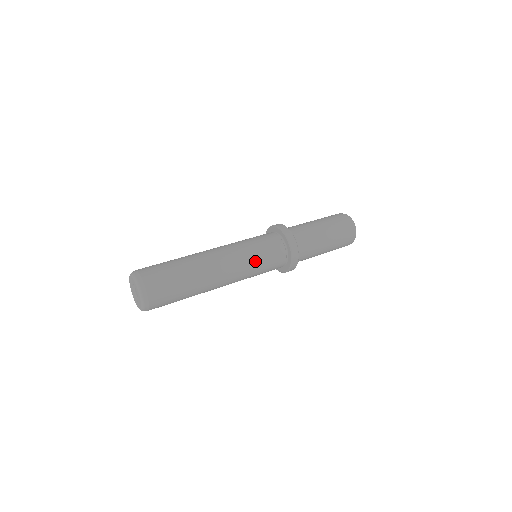
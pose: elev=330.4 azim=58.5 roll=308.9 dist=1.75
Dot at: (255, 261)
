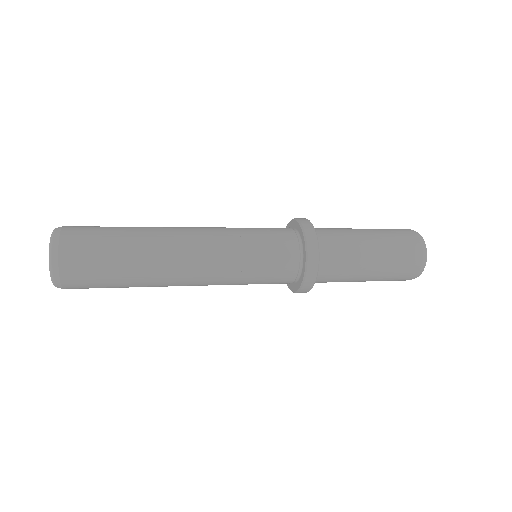
Dot at: (245, 257)
